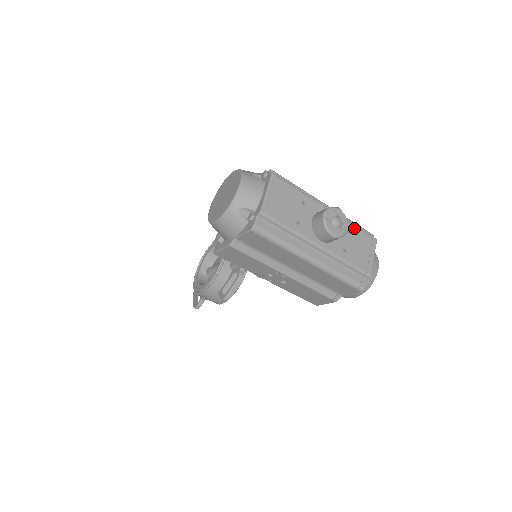
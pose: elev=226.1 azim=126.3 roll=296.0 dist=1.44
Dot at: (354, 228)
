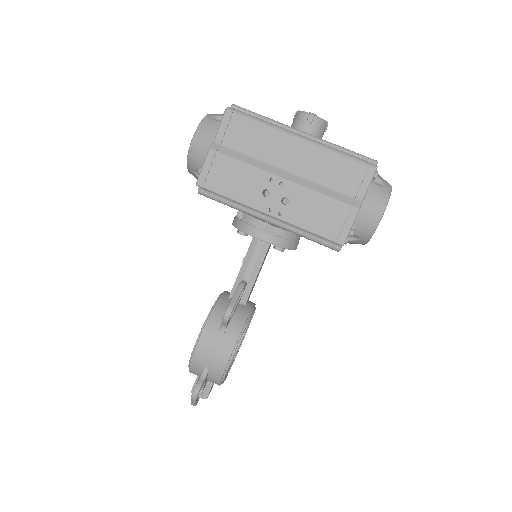
Dot at: occluded
